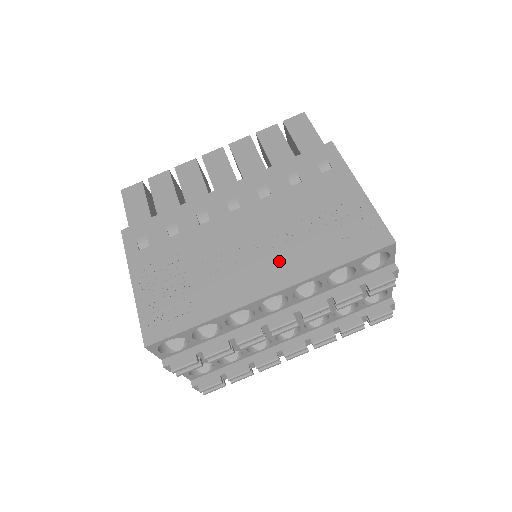
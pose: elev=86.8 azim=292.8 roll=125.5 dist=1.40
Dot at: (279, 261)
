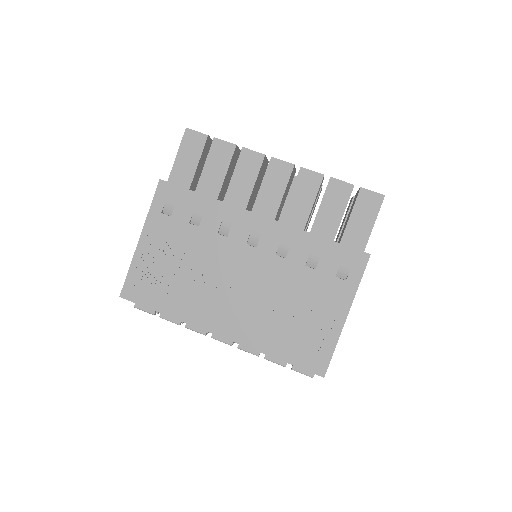
Dot at: (245, 318)
